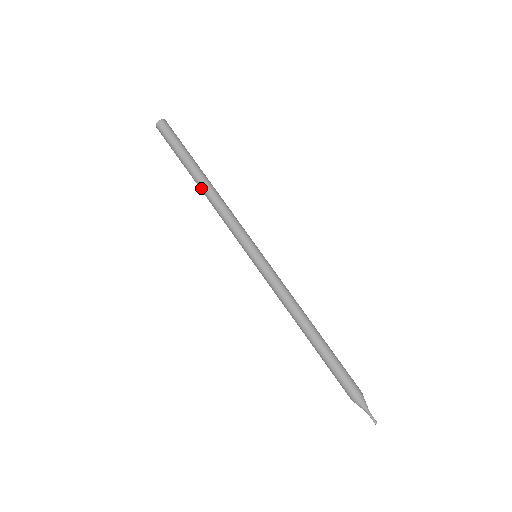
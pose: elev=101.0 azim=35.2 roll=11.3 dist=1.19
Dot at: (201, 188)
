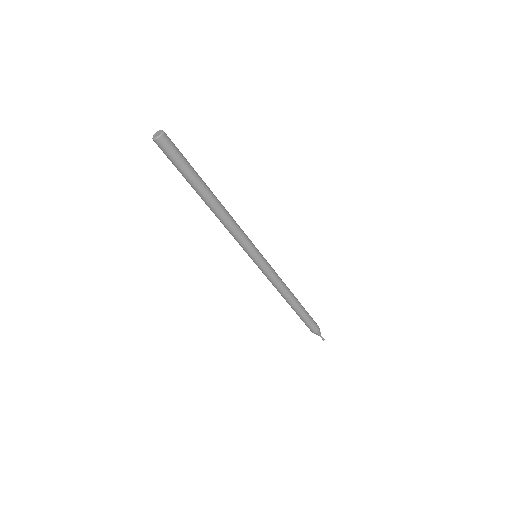
Dot at: (207, 204)
